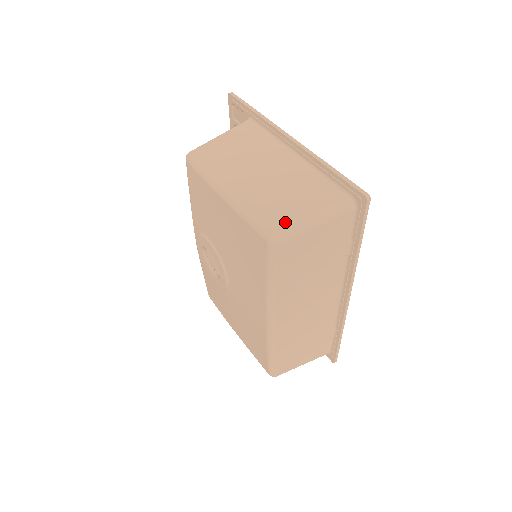
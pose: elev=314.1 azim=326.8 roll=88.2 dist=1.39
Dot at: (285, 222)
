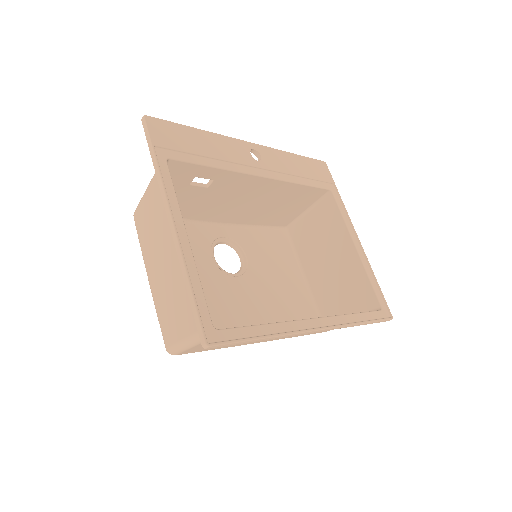
Dot at: (171, 340)
